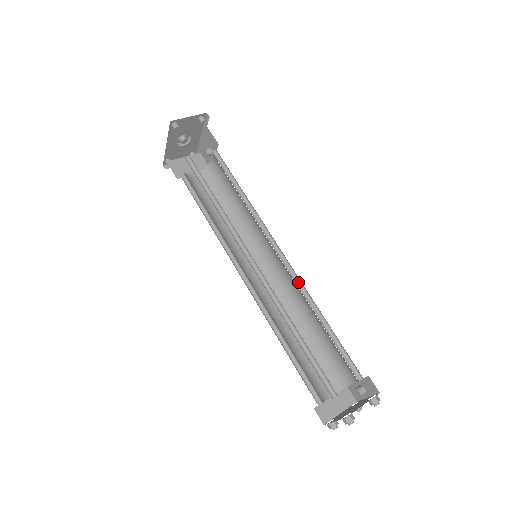
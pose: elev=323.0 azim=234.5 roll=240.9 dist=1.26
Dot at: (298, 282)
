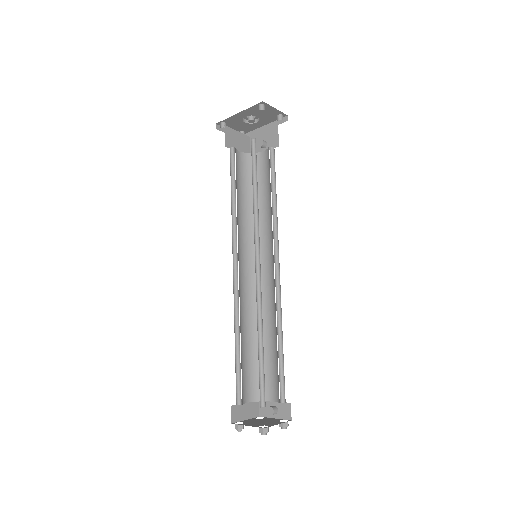
Dot at: (278, 298)
